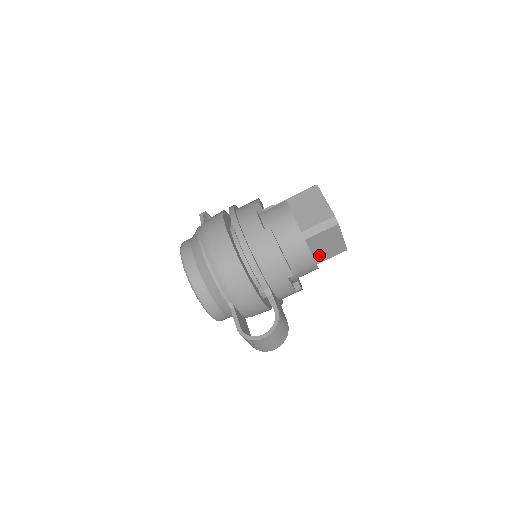
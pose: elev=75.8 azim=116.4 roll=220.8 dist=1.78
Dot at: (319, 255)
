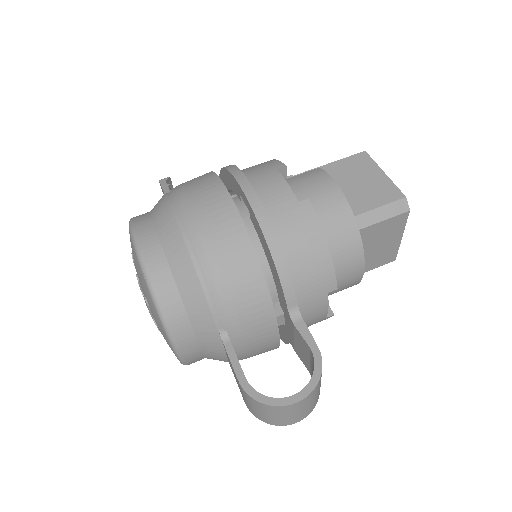
Dot at: occluded
